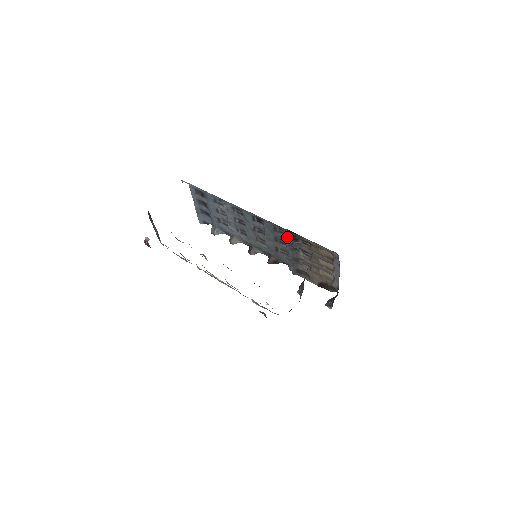
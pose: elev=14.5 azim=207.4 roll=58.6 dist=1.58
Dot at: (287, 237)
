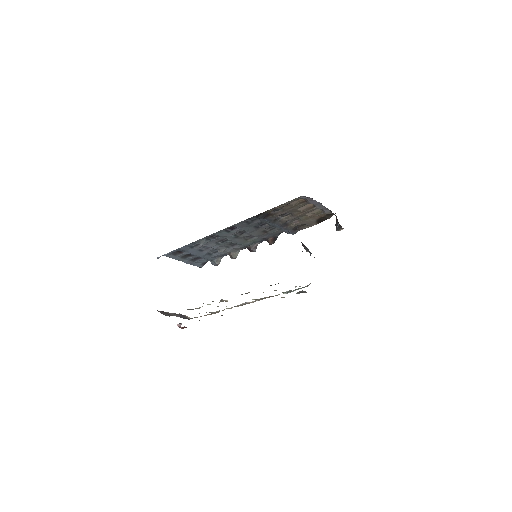
Dot at: (261, 219)
